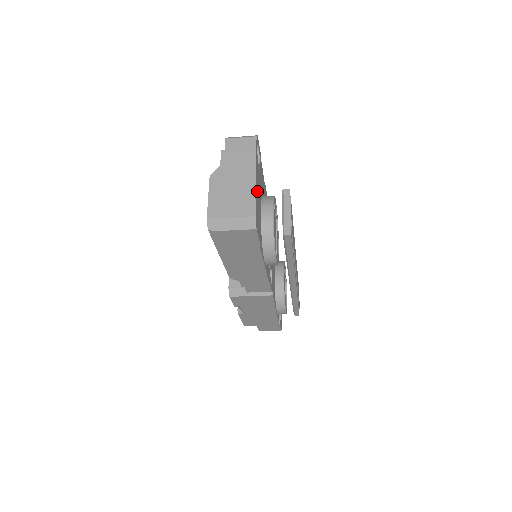
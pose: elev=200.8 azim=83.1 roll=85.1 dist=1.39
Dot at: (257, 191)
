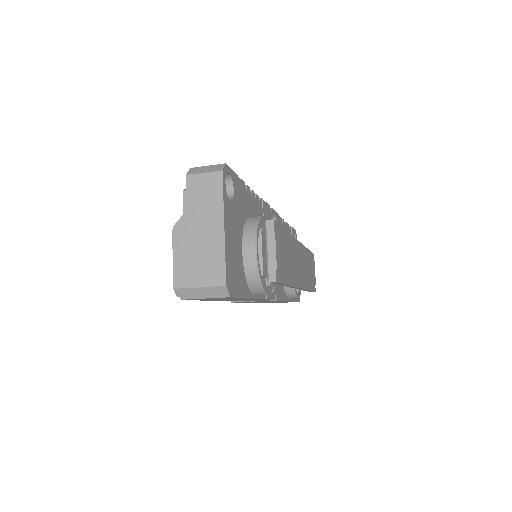
Dot at: (229, 243)
